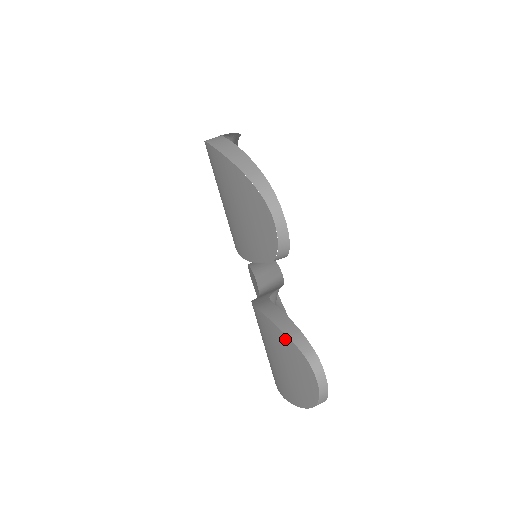
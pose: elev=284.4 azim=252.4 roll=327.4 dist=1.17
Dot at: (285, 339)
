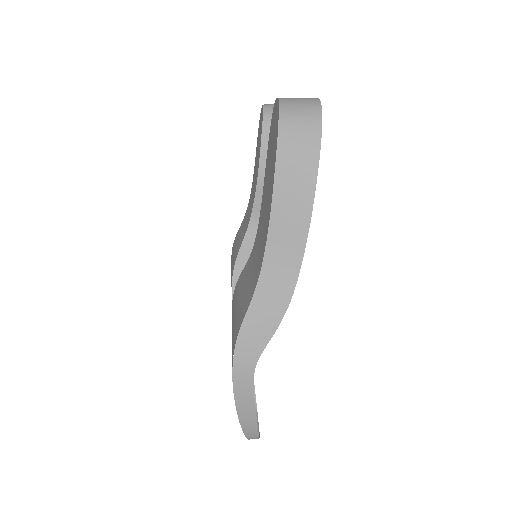
Dot at: occluded
